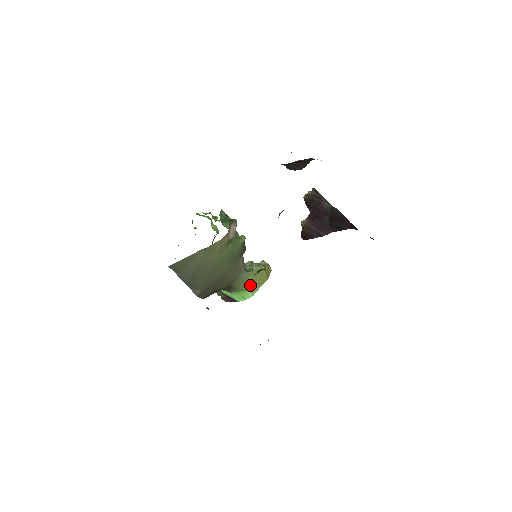
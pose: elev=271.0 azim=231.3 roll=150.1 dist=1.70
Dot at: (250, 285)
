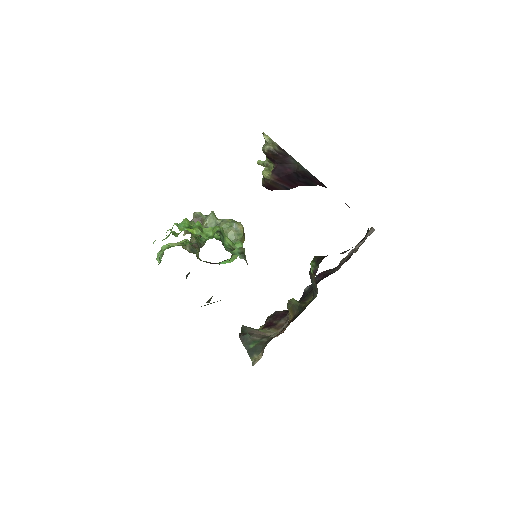
Dot at: occluded
